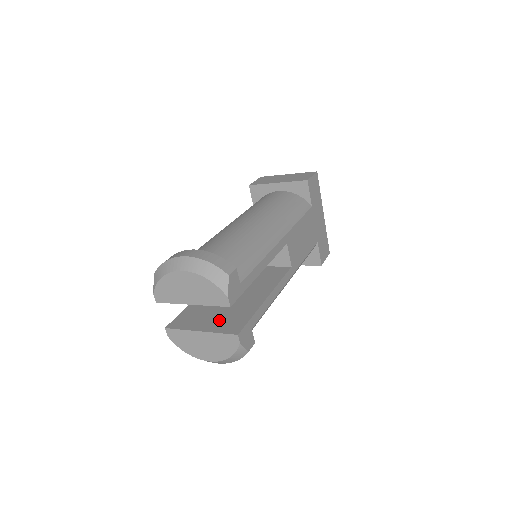
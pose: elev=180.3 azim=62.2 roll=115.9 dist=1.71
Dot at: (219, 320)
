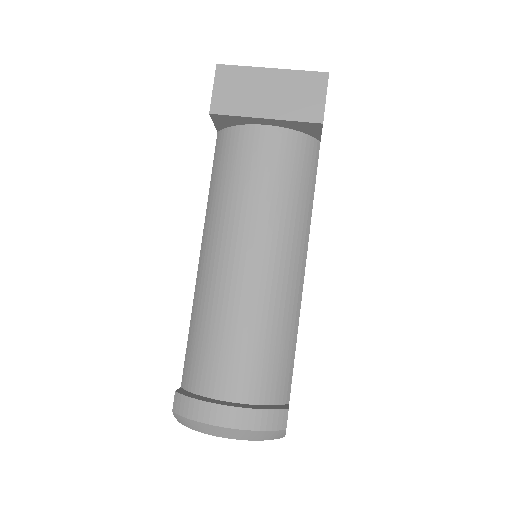
Dot at: occluded
